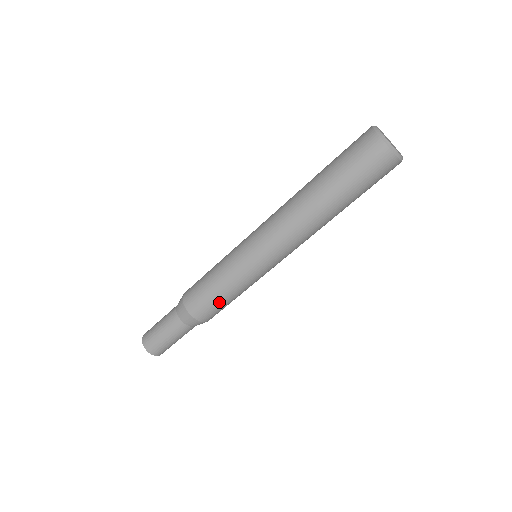
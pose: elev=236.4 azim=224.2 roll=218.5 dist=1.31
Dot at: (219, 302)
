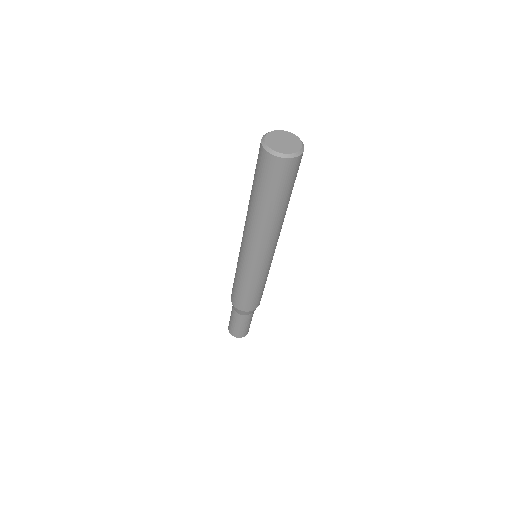
Dot at: (250, 297)
